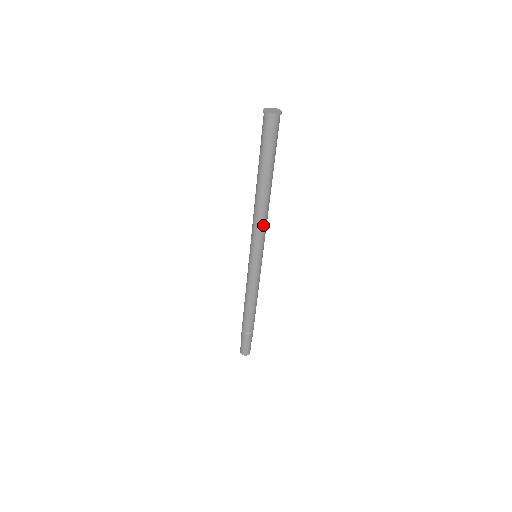
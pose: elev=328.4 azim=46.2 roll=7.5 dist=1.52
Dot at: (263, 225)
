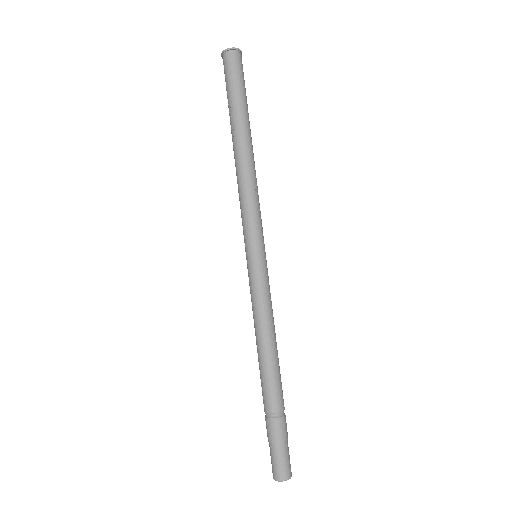
Dot at: (251, 195)
